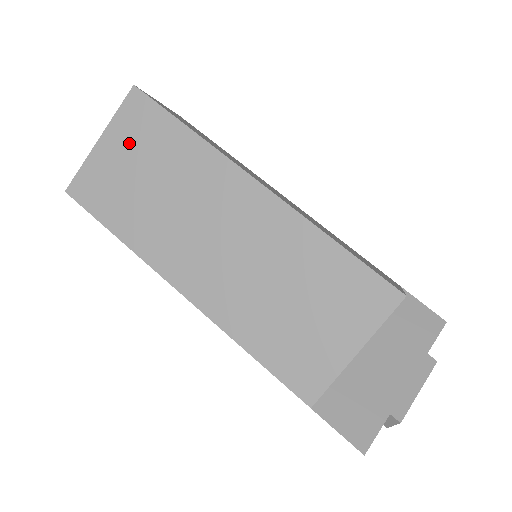
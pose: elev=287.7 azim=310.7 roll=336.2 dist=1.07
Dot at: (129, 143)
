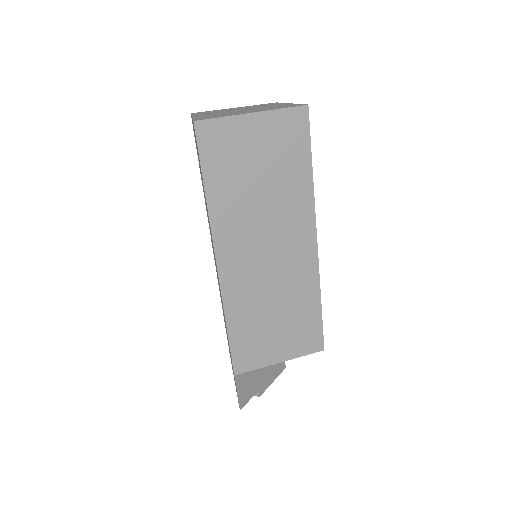
Dot at: (270, 139)
